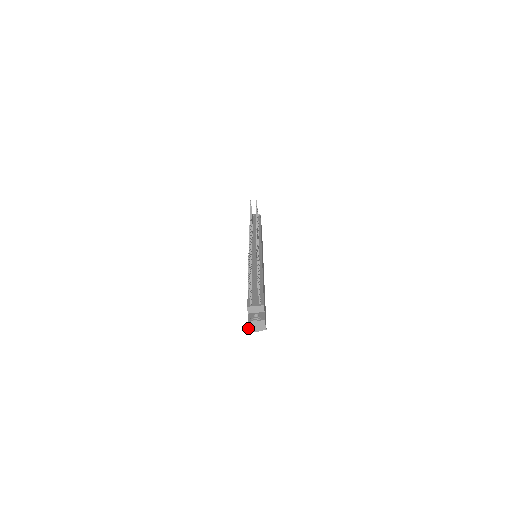
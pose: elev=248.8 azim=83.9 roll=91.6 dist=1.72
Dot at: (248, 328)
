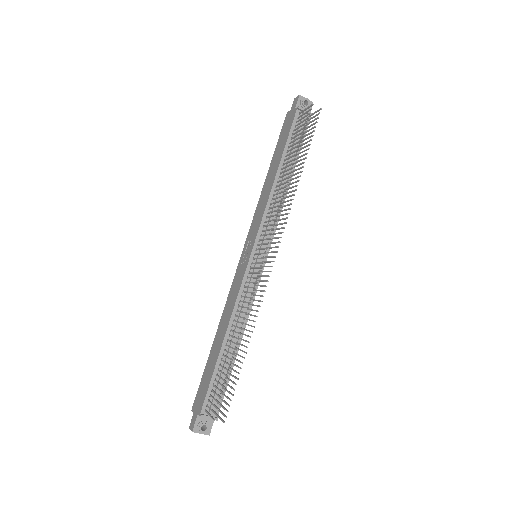
Dot at: (190, 429)
